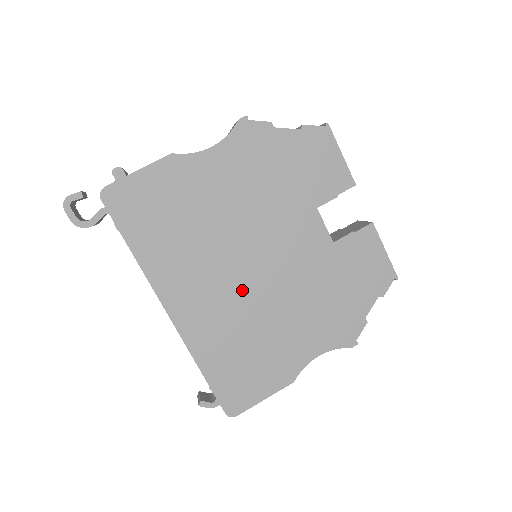
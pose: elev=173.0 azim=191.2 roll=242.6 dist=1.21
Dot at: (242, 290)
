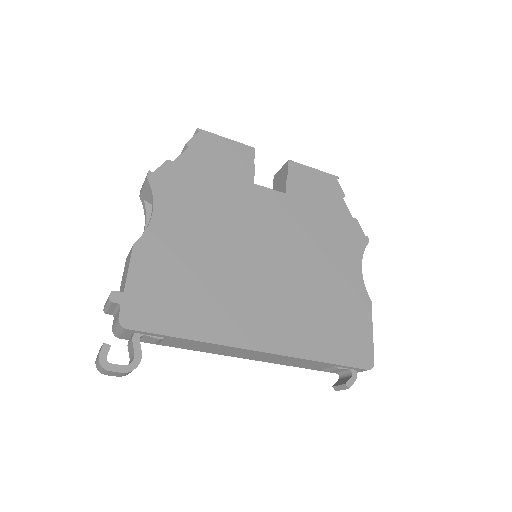
Dot at: (279, 281)
